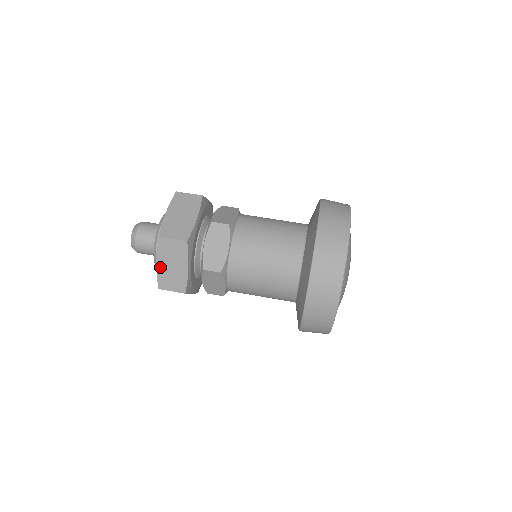
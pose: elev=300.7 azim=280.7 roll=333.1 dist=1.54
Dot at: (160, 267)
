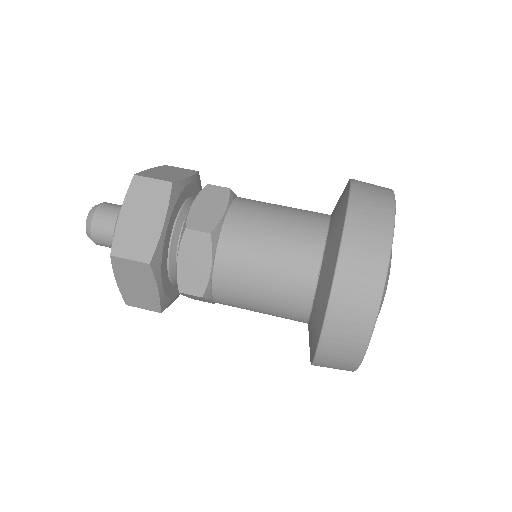
Dot at: (122, 285)
